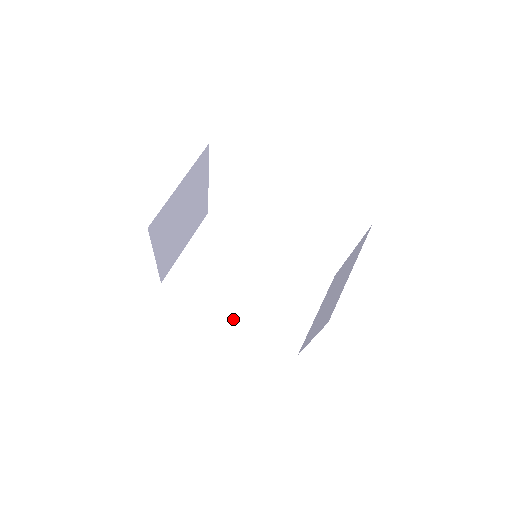
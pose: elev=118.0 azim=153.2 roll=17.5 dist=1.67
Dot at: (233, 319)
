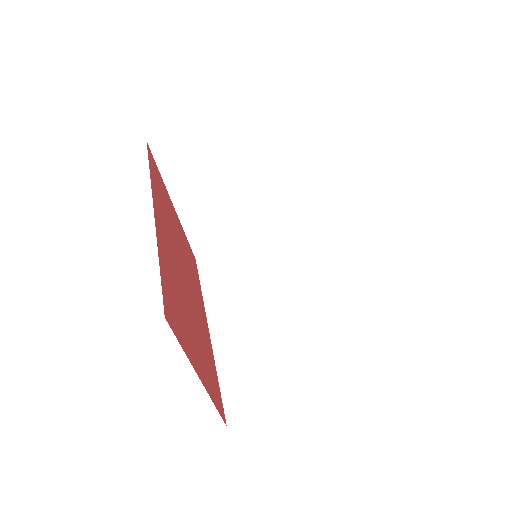
Dot at: (212, 333)
